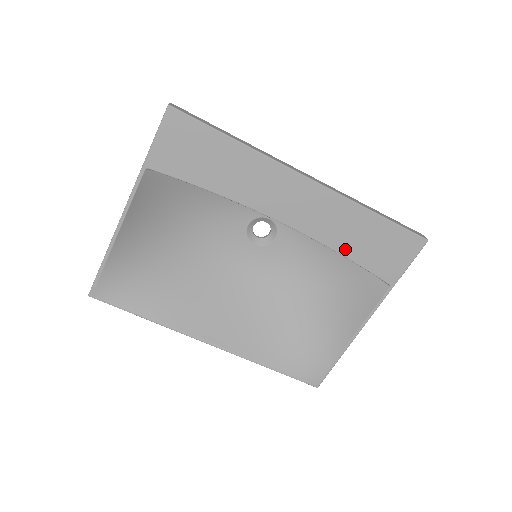
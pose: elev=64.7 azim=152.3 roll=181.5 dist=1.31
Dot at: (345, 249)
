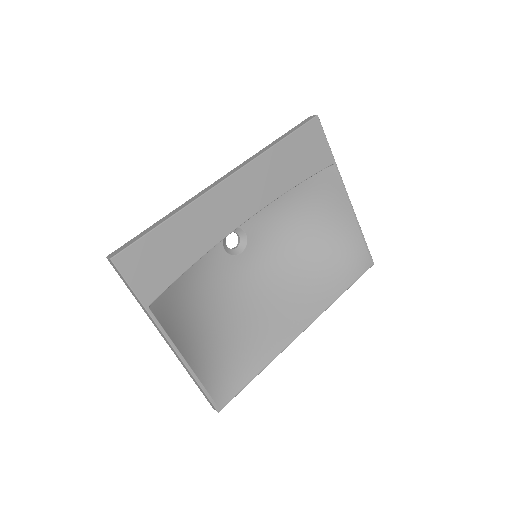
Dot at: (291, 182)
